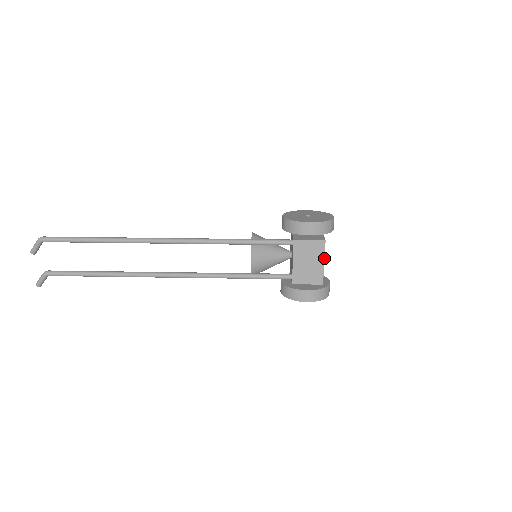
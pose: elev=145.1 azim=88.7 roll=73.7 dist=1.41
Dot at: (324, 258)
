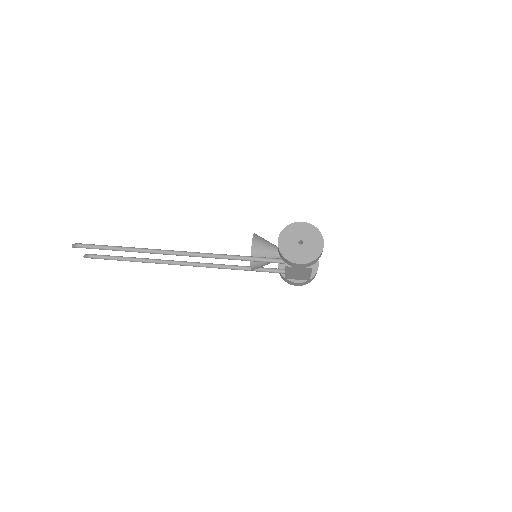
Dot at: occluded
